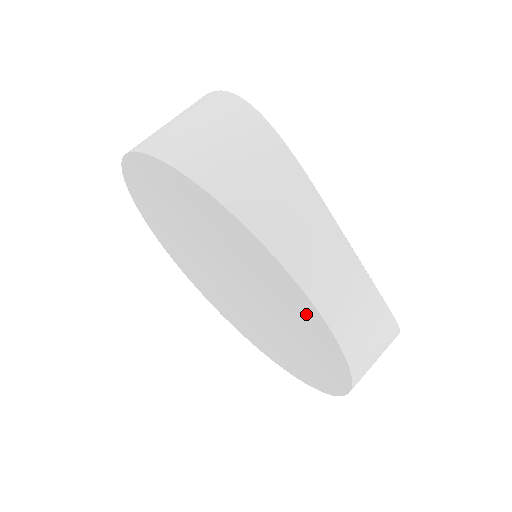
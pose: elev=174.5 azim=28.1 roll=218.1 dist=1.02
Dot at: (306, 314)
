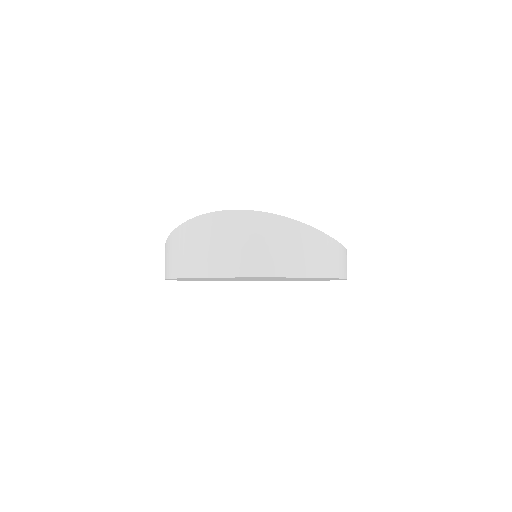
Dot at: (334, 279)
